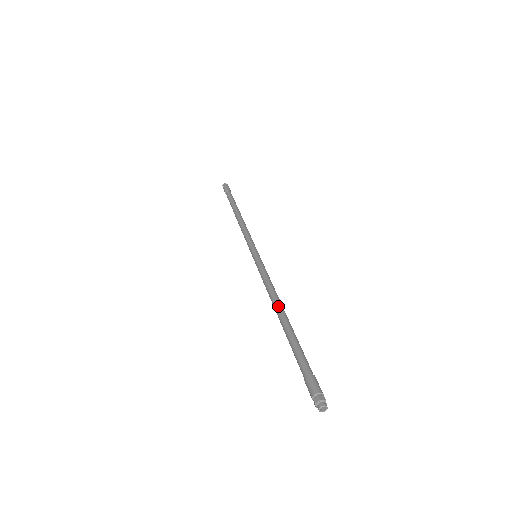
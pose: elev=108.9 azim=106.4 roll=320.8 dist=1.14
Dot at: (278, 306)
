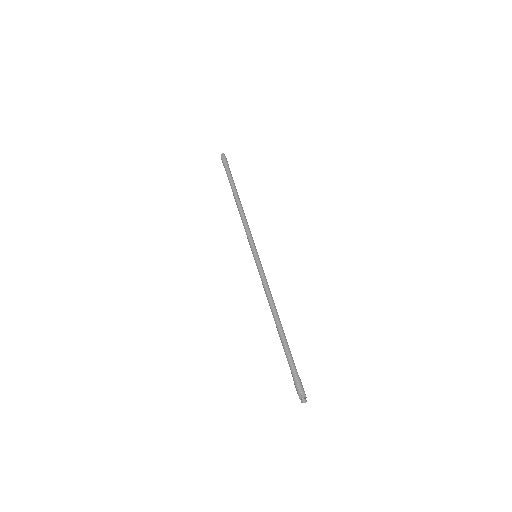
Dot at: (275, 315)
